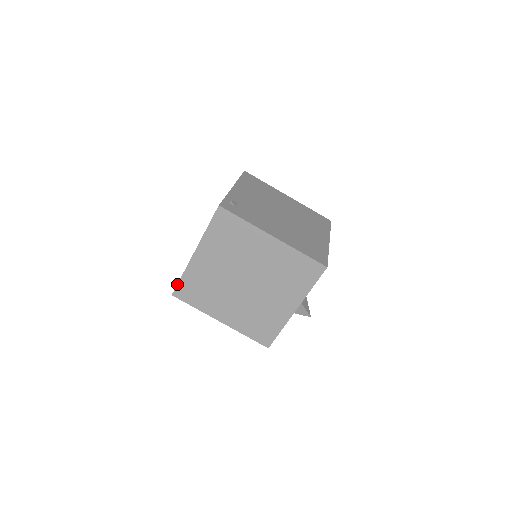
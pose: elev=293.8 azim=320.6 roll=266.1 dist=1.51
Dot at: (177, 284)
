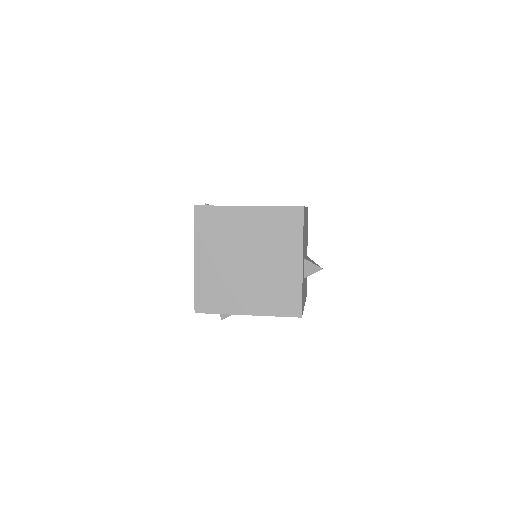
Dot at: (194, 299)
